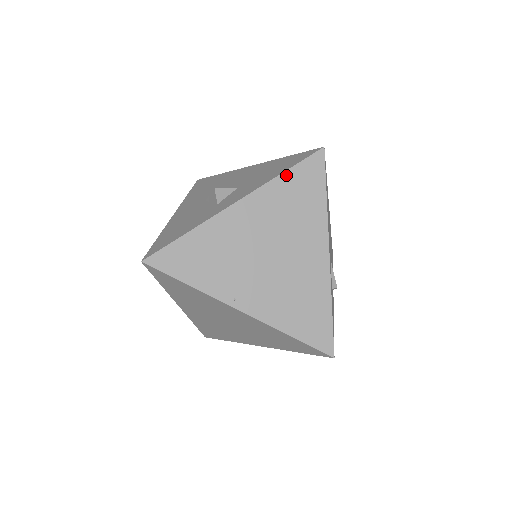
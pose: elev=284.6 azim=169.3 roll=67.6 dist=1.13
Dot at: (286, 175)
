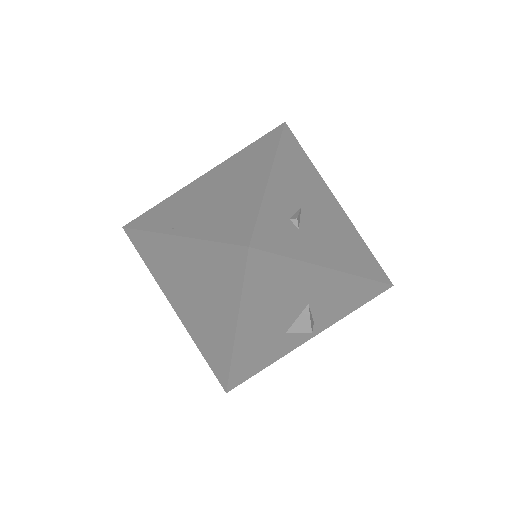
Dot at: (248, 147)
